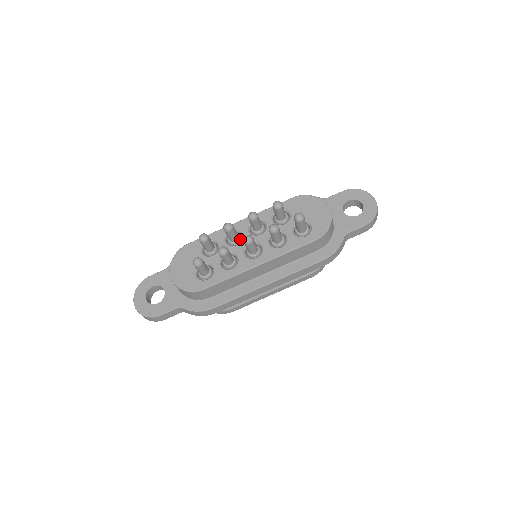
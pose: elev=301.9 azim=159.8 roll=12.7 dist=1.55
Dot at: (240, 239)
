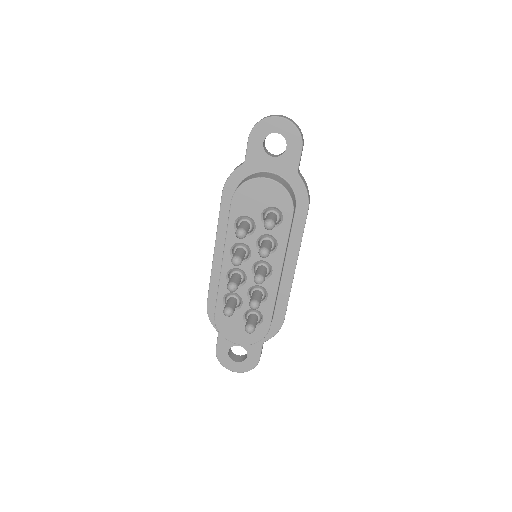
Dot at: (241, 273)
